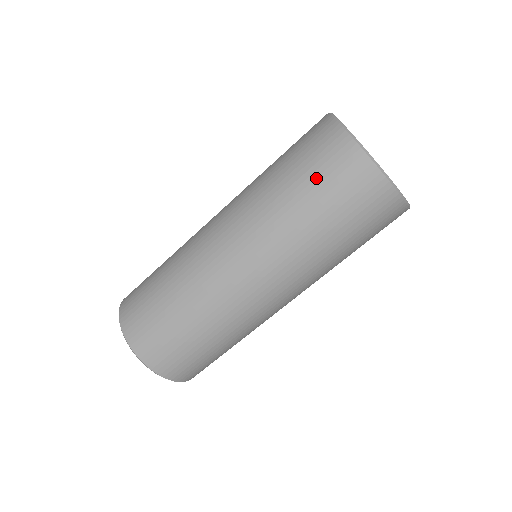
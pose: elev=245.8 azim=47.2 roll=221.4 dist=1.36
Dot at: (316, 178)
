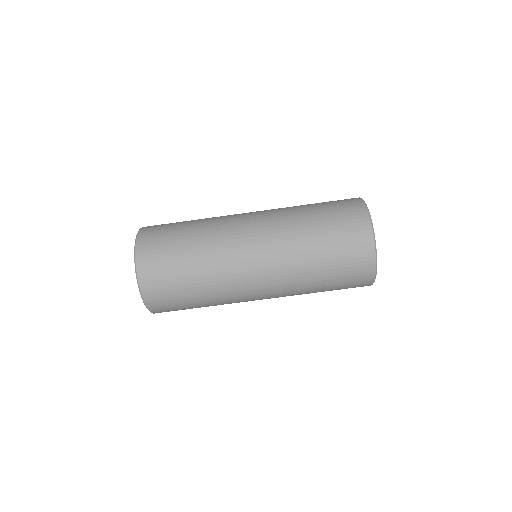
Dot at: (338, 247)
